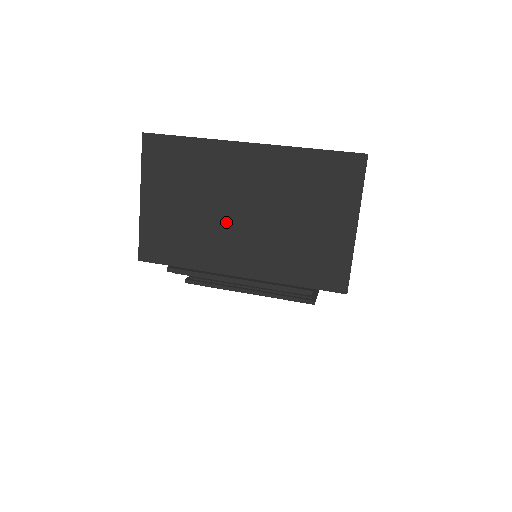
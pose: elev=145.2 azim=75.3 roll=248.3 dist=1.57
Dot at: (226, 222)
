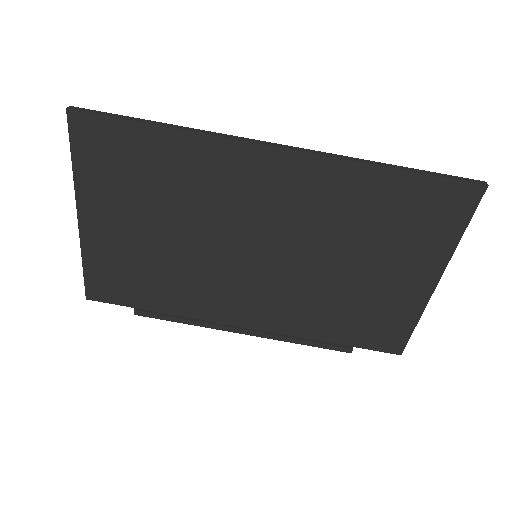
Dot at: (229, 261)
